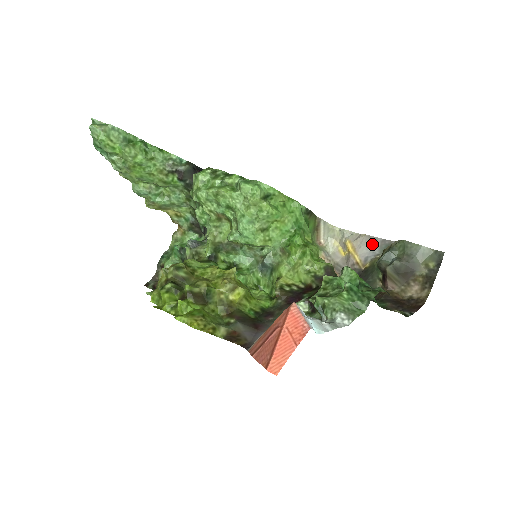
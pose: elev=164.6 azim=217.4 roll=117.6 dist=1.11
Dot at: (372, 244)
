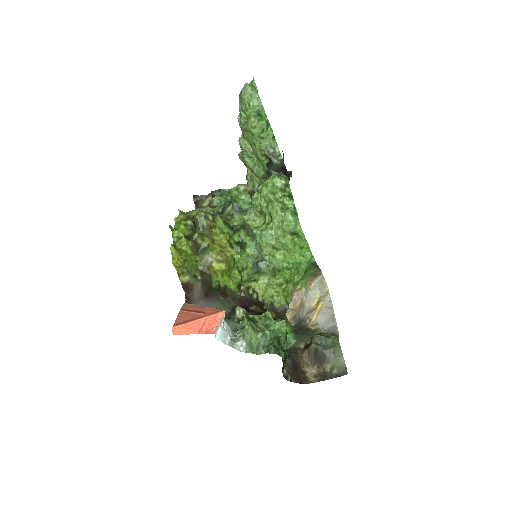
Dot at: (330, 321)
